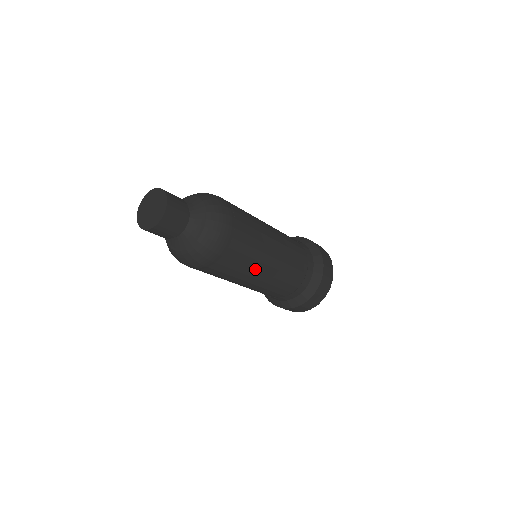
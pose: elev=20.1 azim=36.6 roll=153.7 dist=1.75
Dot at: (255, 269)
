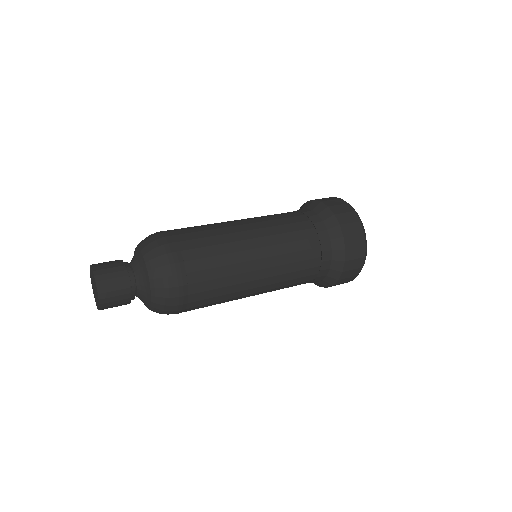
Dot at: (236, 299)
